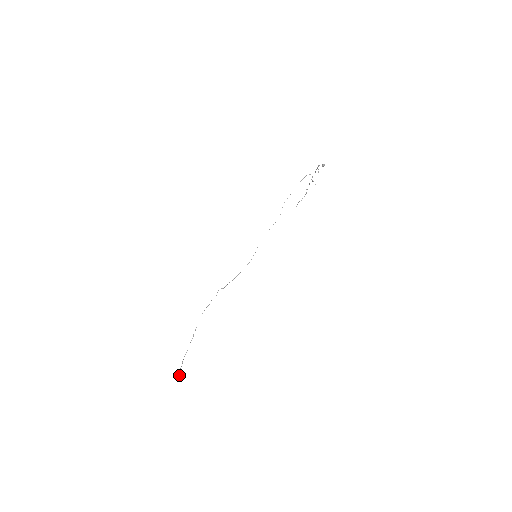
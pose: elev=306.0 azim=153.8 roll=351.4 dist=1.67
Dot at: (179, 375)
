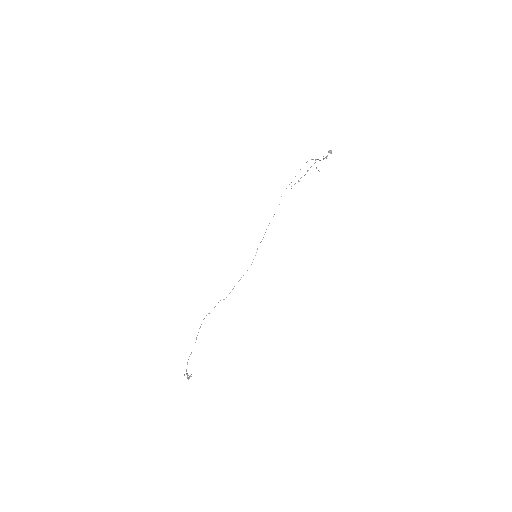
Dot at: occluded
